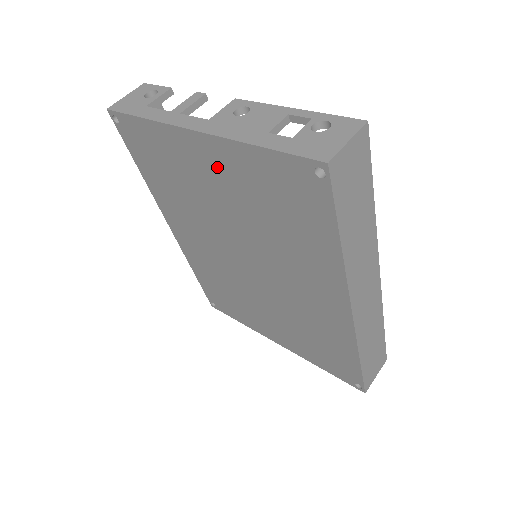
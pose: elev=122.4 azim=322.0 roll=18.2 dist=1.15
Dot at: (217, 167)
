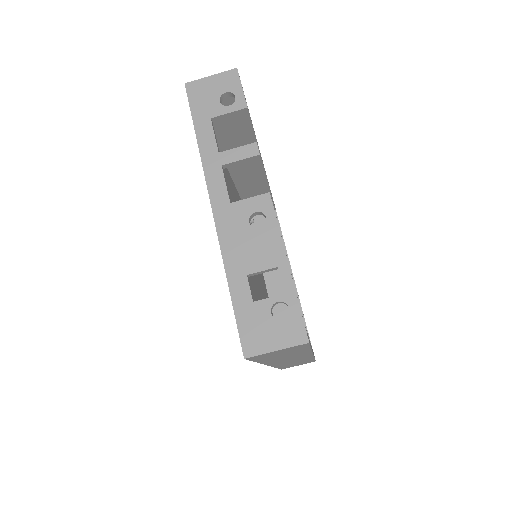
Dot at: occluded
